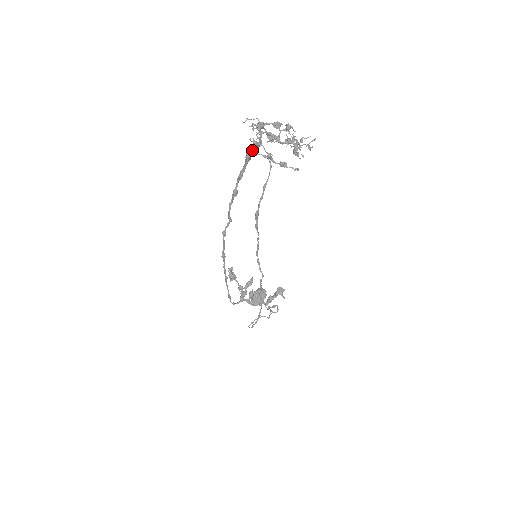
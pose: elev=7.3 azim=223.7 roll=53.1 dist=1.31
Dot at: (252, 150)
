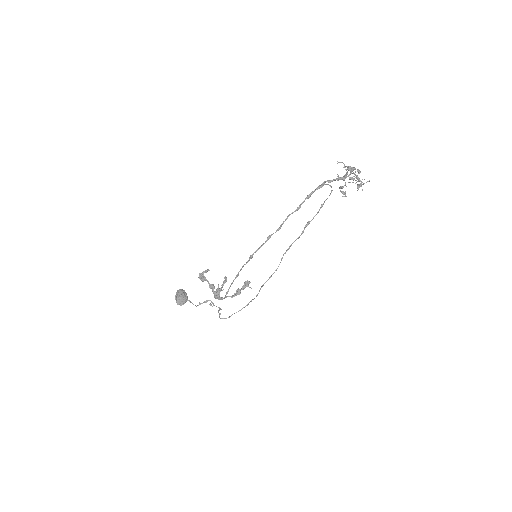
Dot at: (332, 181)
